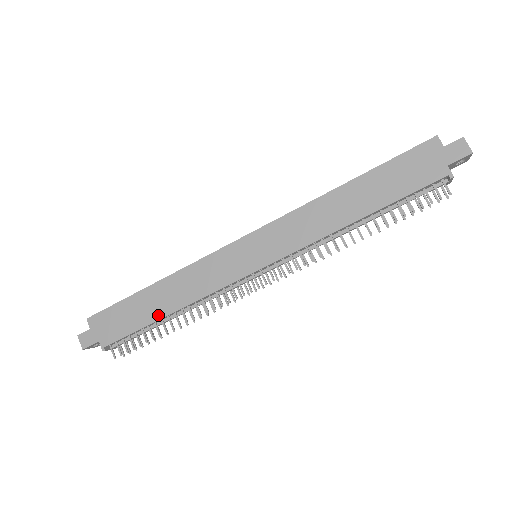
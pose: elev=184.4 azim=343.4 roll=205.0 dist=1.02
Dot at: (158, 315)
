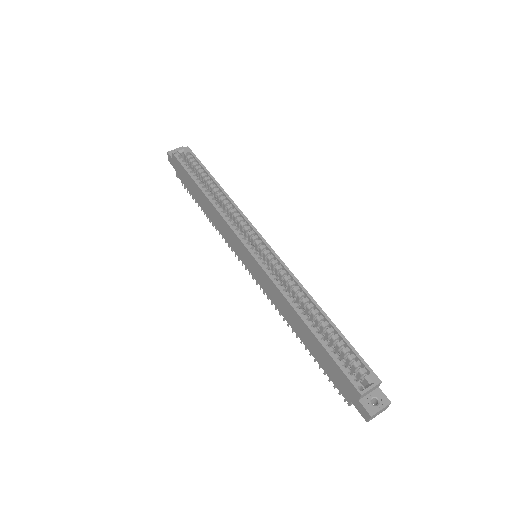
Dot at: (201, 205)
